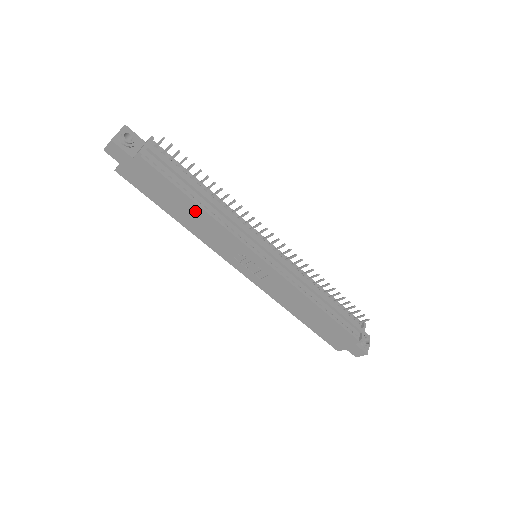
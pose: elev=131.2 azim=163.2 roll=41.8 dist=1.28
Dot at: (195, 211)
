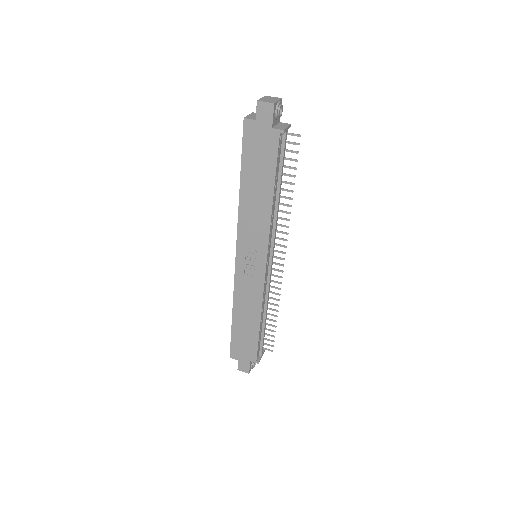
Dot at: (265, 197)
